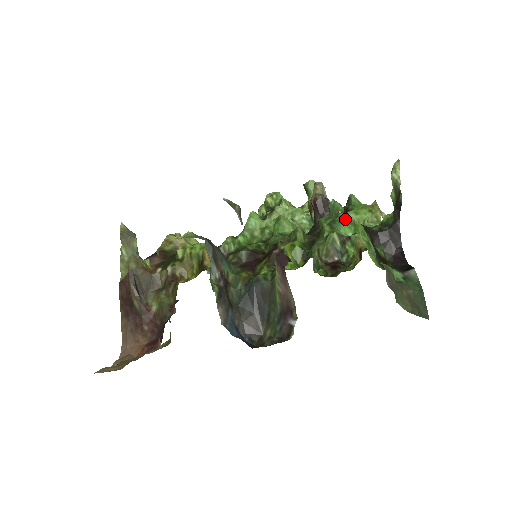
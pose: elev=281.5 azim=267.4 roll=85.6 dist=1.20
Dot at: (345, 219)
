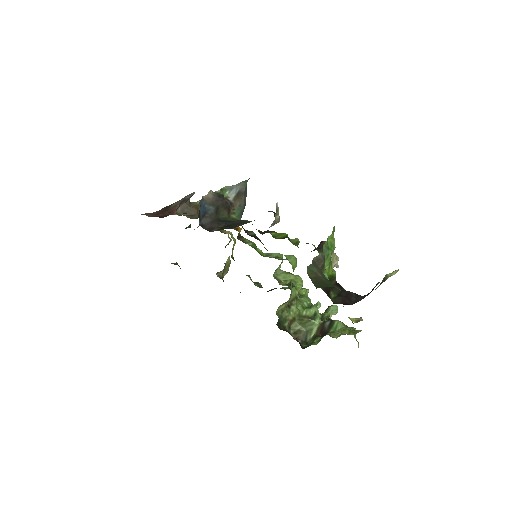
Dot at: occluded
